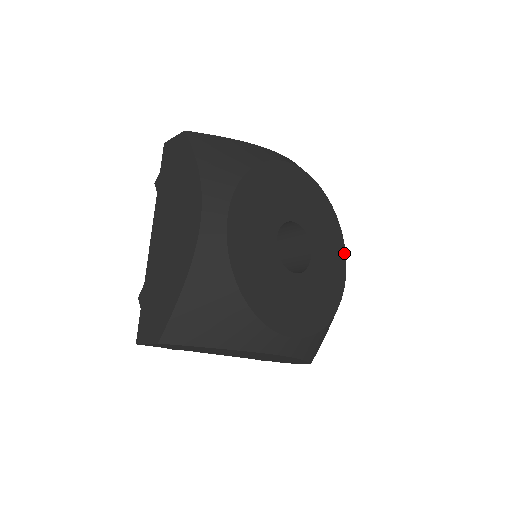
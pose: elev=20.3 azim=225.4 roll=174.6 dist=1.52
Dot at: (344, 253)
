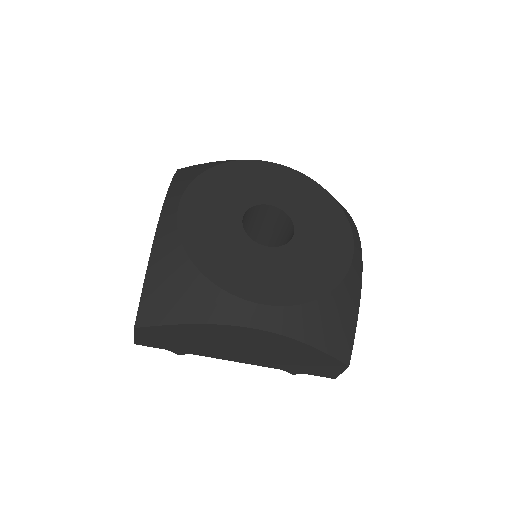
Dot at: (349, 231)
